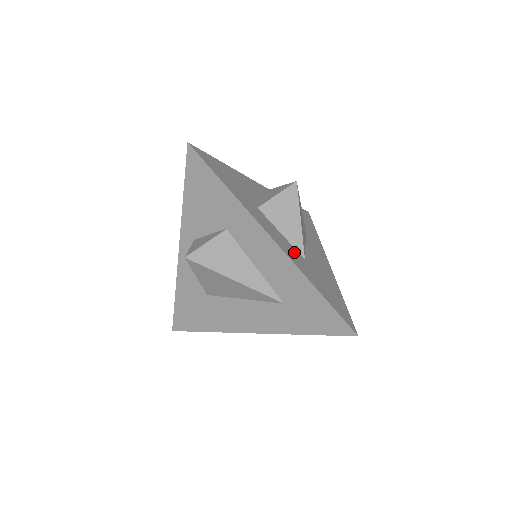
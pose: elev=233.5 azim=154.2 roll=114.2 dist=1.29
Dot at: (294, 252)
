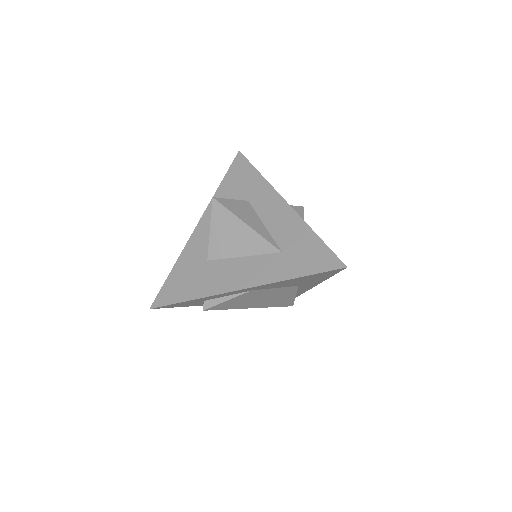
Dot at: occluded
